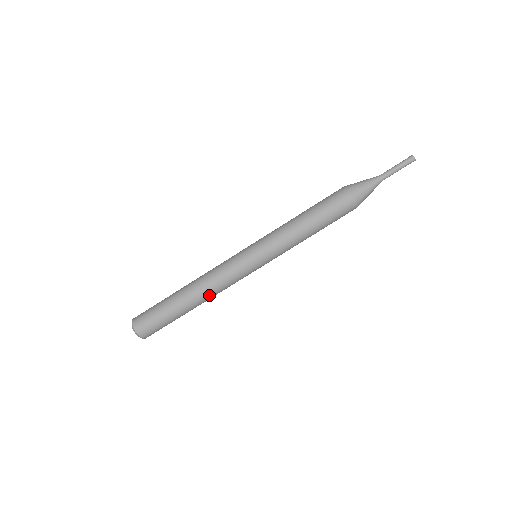
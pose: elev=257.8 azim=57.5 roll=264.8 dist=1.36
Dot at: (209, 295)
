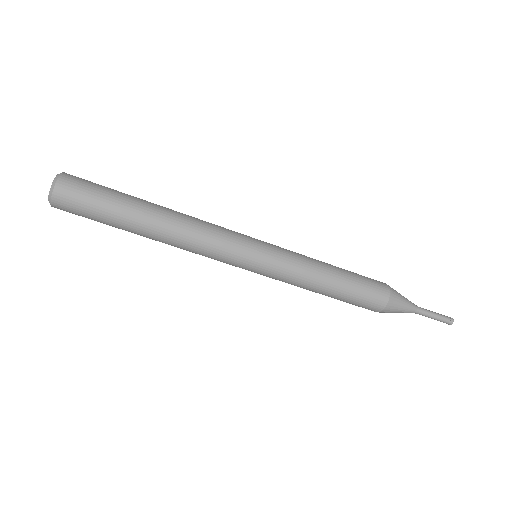
Dot at: (175, 244)
